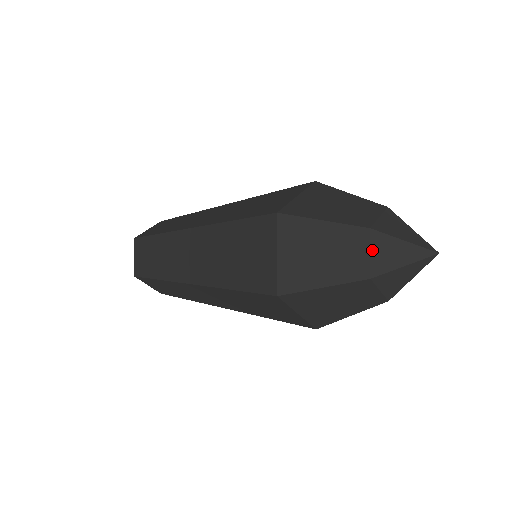
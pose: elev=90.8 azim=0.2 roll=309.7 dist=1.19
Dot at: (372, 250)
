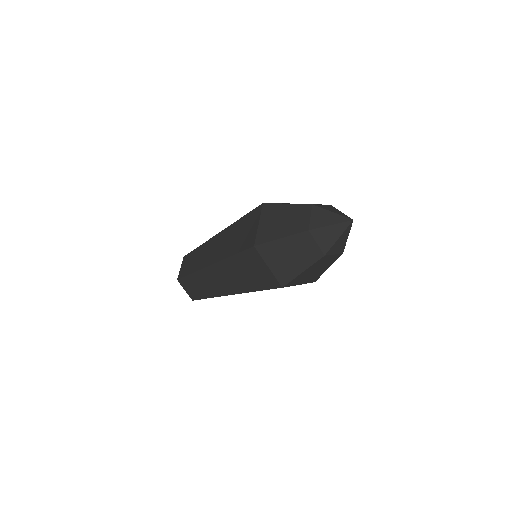
Dot at: (317, 241)
